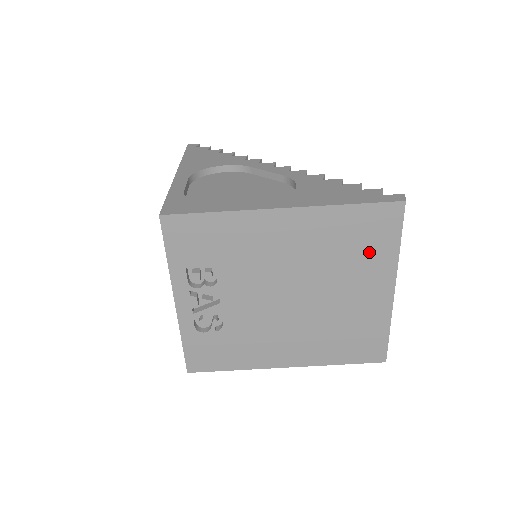
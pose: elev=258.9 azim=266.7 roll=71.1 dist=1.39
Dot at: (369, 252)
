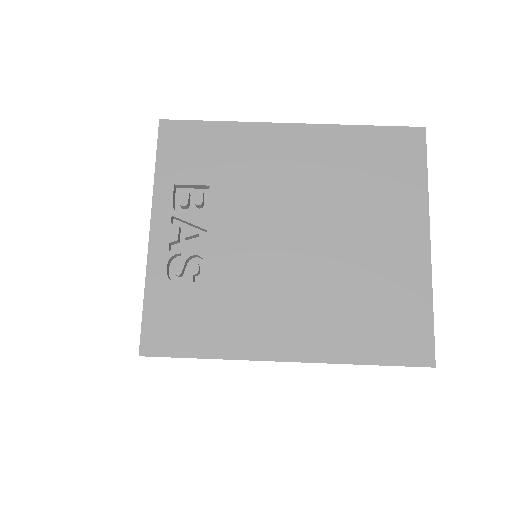
Dot at: (392, 184)
